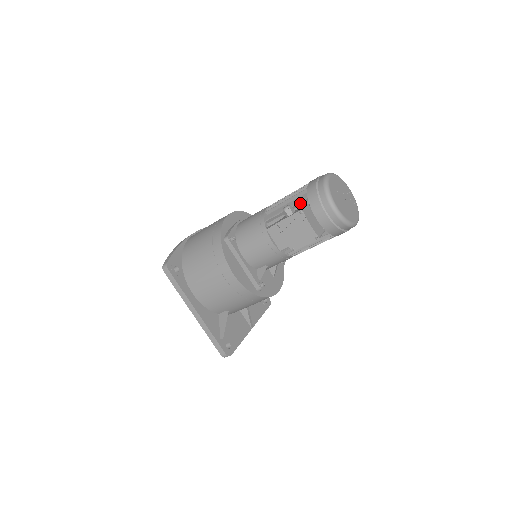
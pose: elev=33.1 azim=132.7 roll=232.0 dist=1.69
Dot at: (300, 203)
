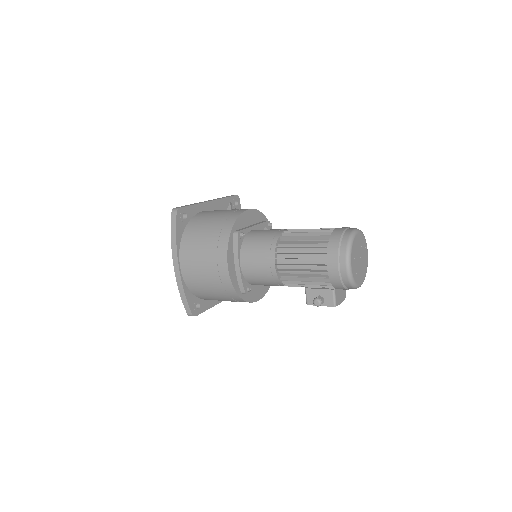
Dot at: (323, 284)
